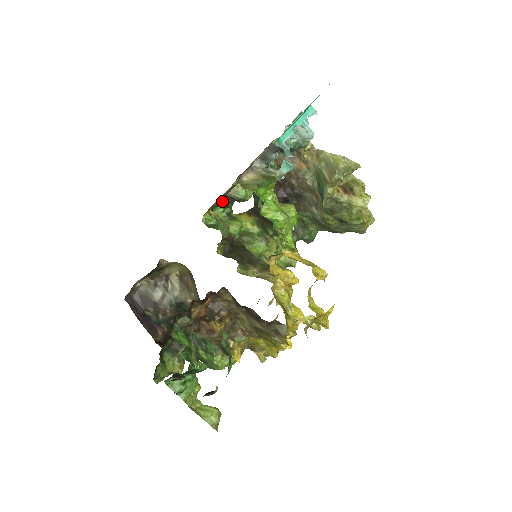
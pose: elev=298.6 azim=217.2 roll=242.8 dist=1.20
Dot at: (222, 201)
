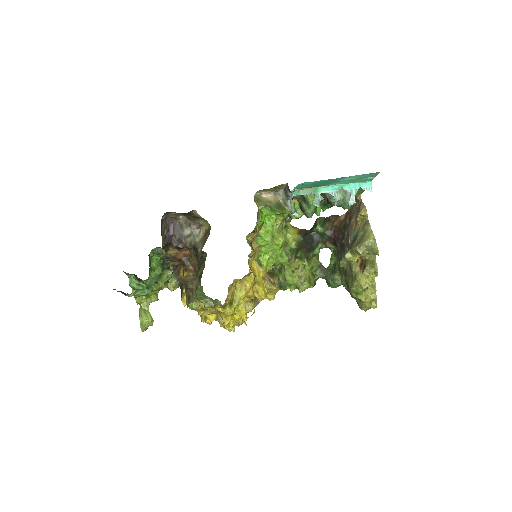
Dot at: occluded
